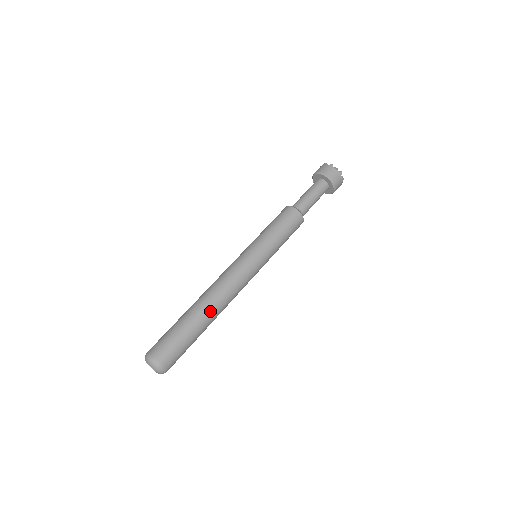
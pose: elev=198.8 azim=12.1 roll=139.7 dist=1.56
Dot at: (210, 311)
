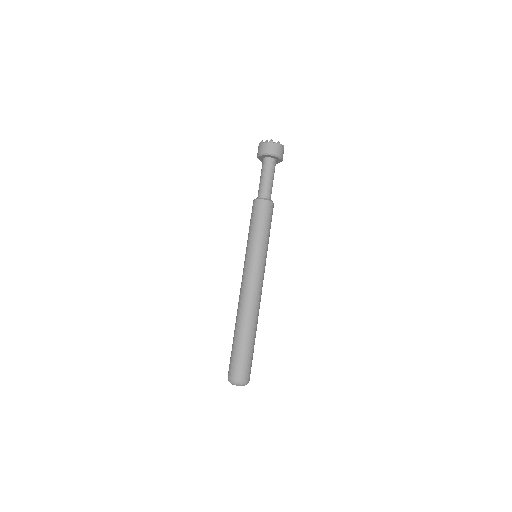
Dot at: (257, 323)
